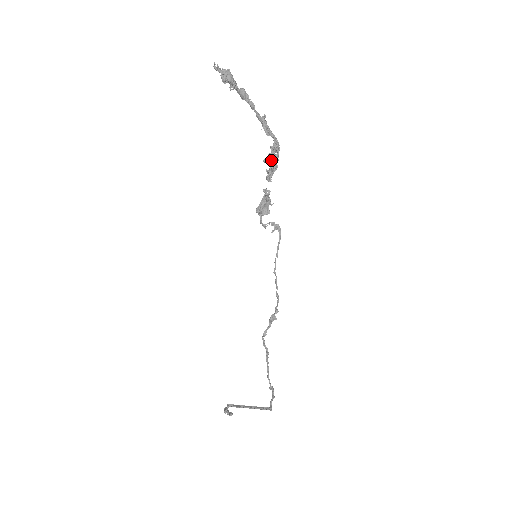
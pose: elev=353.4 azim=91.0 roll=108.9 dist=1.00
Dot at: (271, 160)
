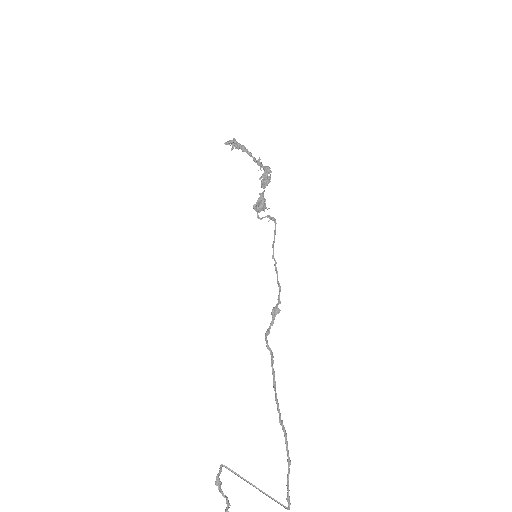
Dot at: (265, 177)
